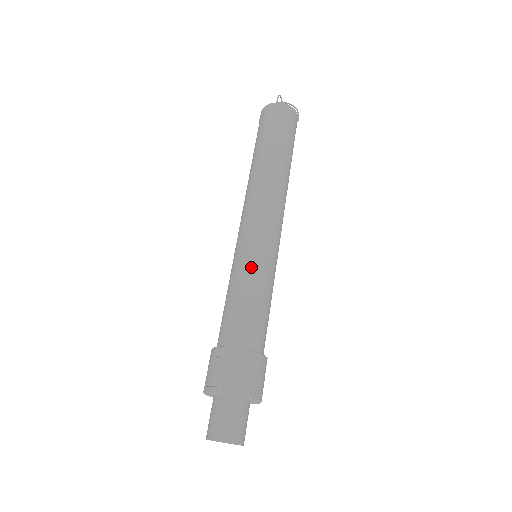
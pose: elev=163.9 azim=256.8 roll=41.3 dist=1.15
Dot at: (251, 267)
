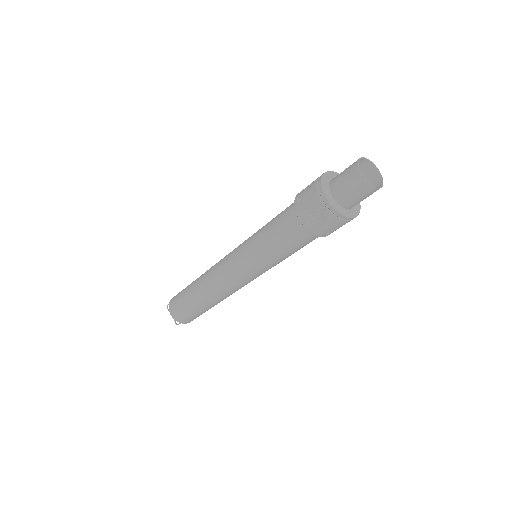
Dot at: occluded
